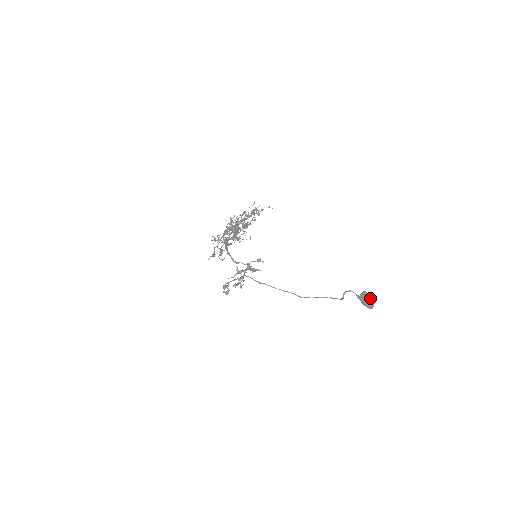
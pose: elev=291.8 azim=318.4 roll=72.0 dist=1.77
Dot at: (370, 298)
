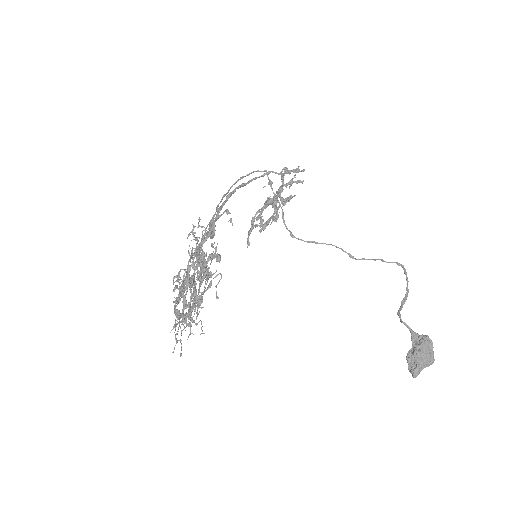
Dot at: (421, 366)
